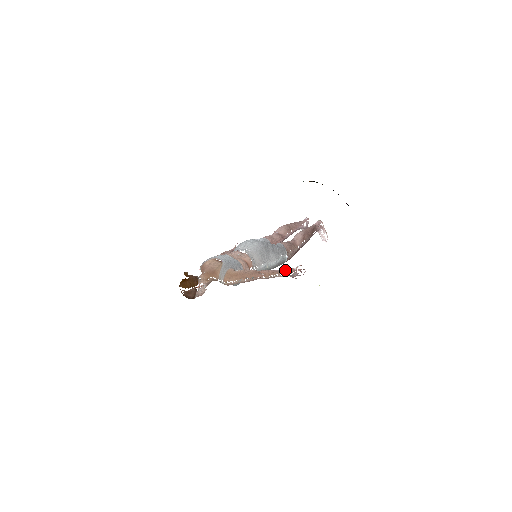
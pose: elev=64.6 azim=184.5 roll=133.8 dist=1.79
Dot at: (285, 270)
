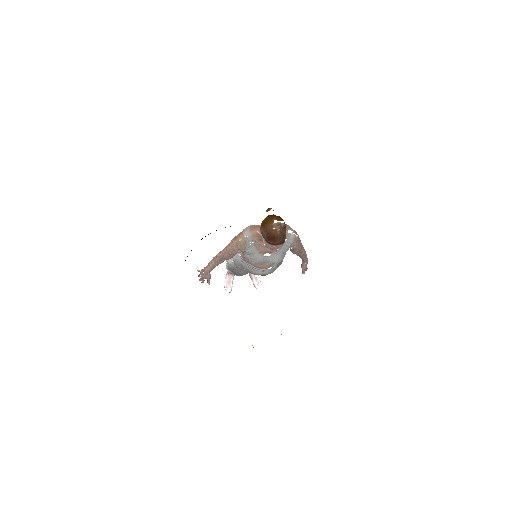
Dot at: occluded
